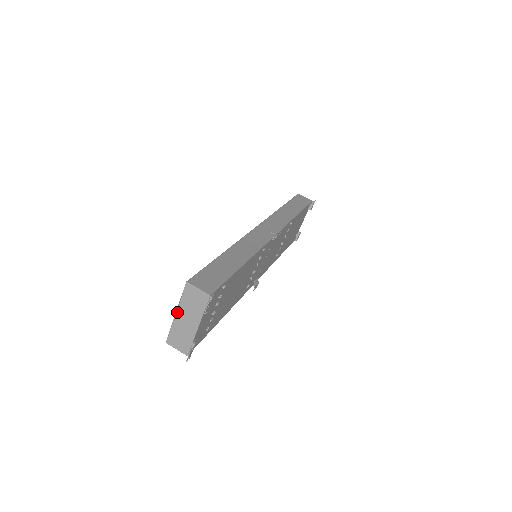
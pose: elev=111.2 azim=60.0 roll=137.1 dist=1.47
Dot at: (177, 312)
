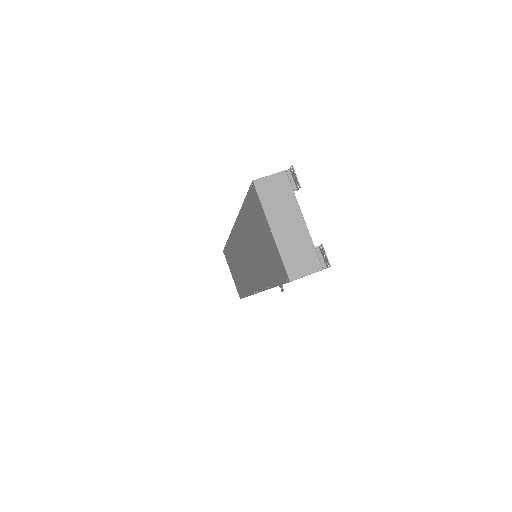
Dot at: (271, 227)
